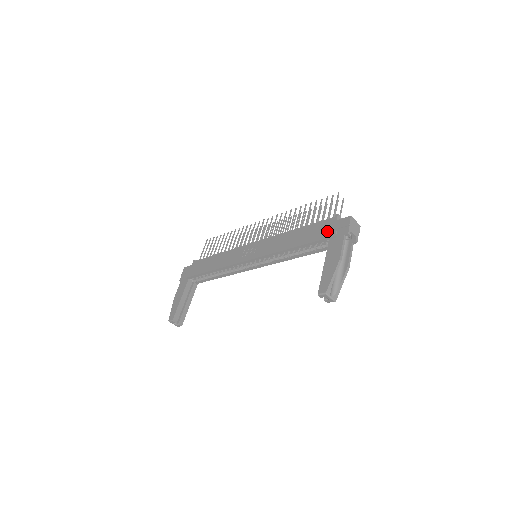
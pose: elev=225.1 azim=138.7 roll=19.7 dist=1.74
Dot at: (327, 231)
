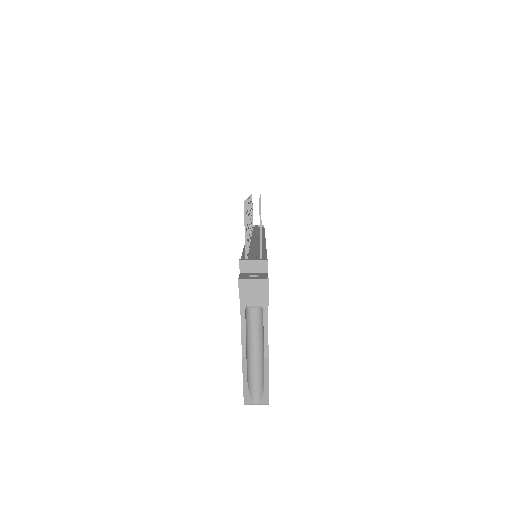
Dot at: occluded
